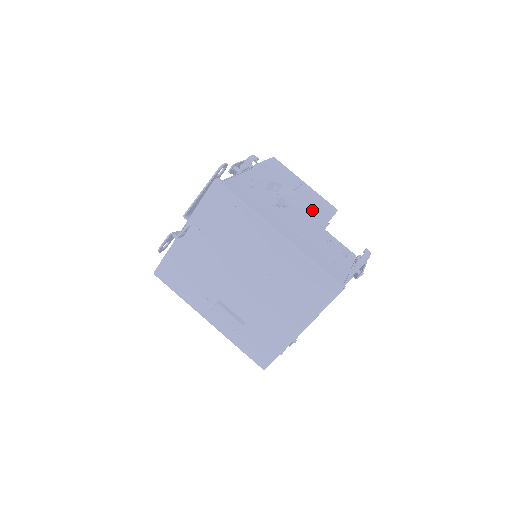
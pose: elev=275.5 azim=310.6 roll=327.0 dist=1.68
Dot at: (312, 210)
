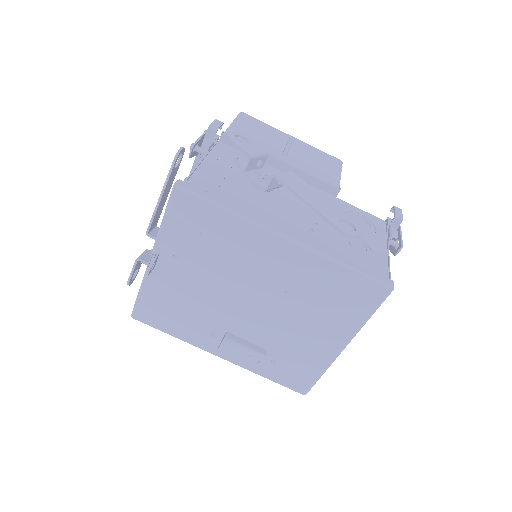
Dot at: (314, 177)
